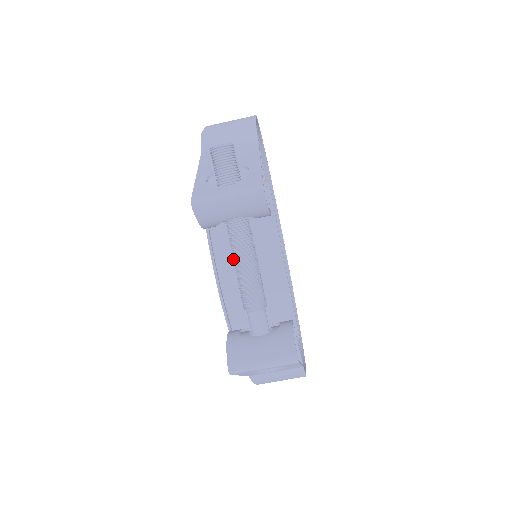
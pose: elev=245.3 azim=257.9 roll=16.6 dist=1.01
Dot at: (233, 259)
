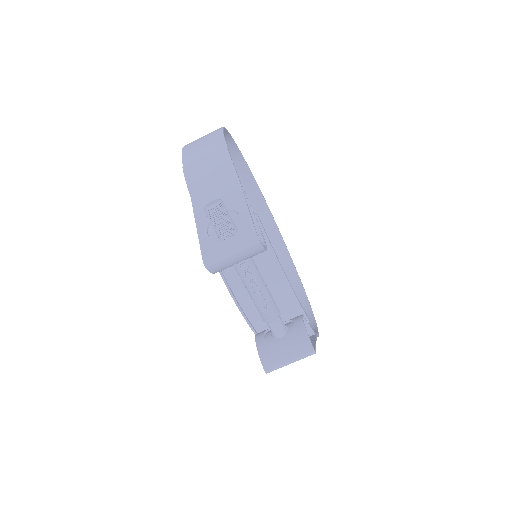
Dot at: occluded
